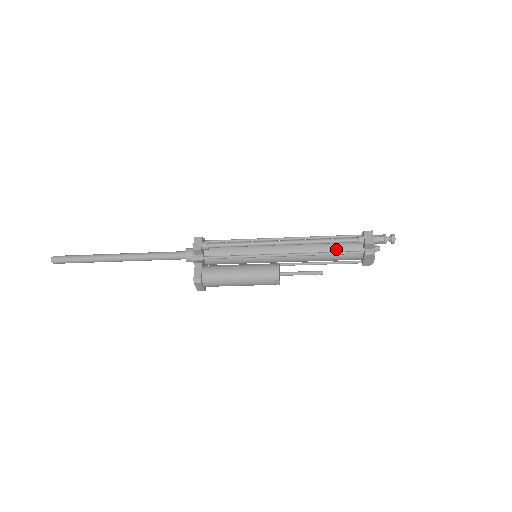
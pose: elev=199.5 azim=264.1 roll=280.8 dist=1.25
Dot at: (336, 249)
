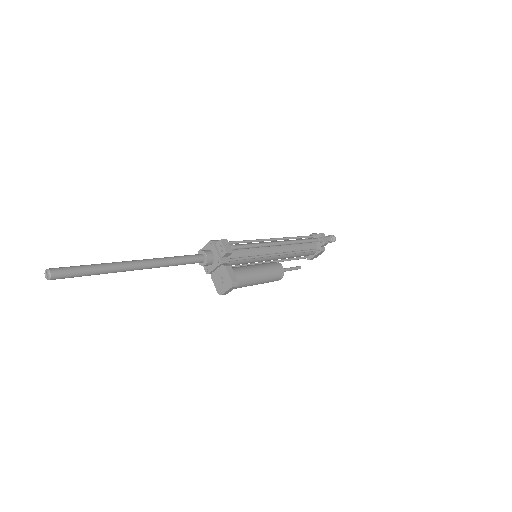
Dot at: (305, 248)
